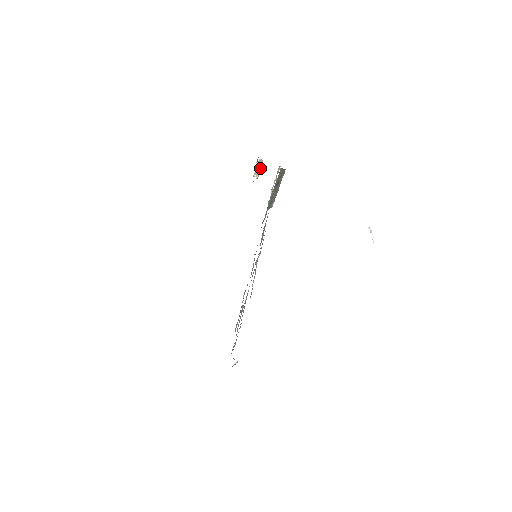
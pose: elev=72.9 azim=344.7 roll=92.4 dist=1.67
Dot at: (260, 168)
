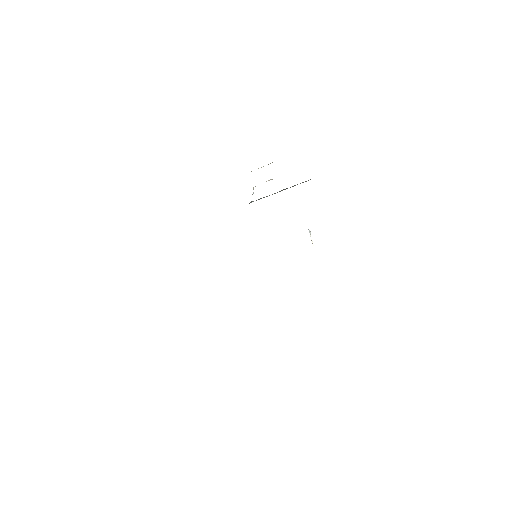
Dot at: occluded
